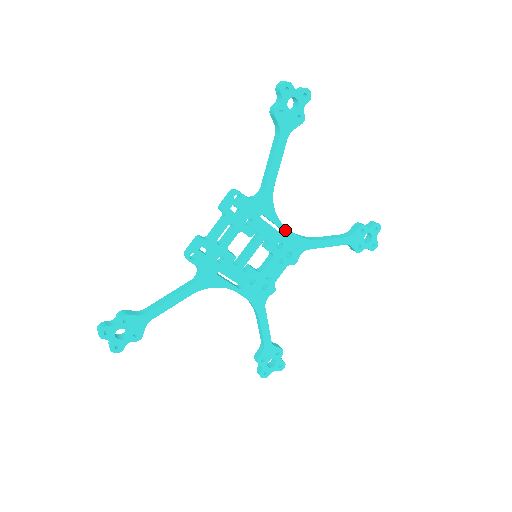
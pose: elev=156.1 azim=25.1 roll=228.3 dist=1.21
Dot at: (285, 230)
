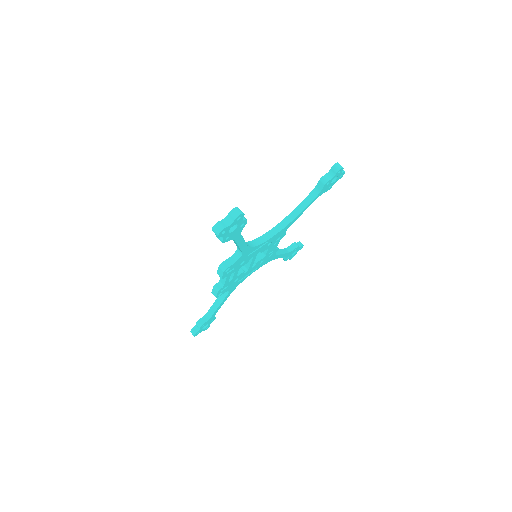
Dot at: (268, 240)
